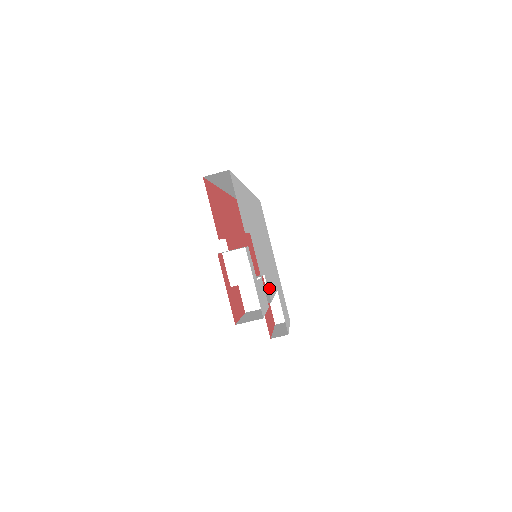
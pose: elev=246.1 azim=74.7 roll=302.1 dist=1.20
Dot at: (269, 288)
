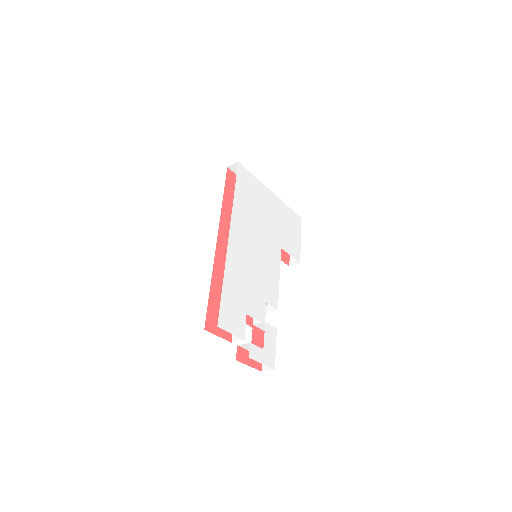
Dot at: (273, 296)
